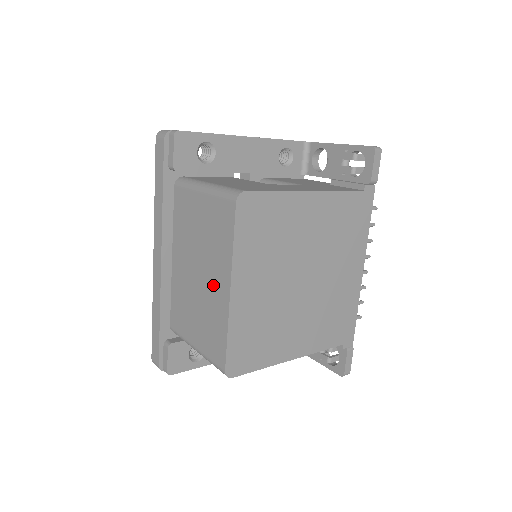
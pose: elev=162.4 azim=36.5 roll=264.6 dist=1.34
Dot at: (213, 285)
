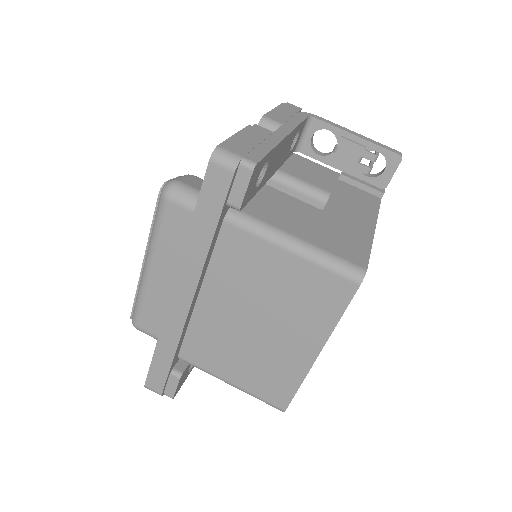
Dot at: (287, 343)
